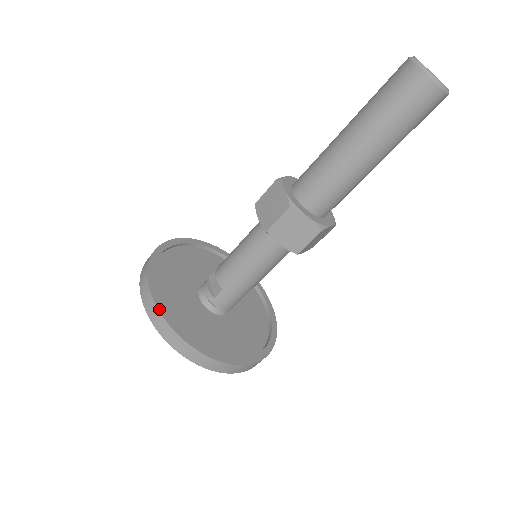
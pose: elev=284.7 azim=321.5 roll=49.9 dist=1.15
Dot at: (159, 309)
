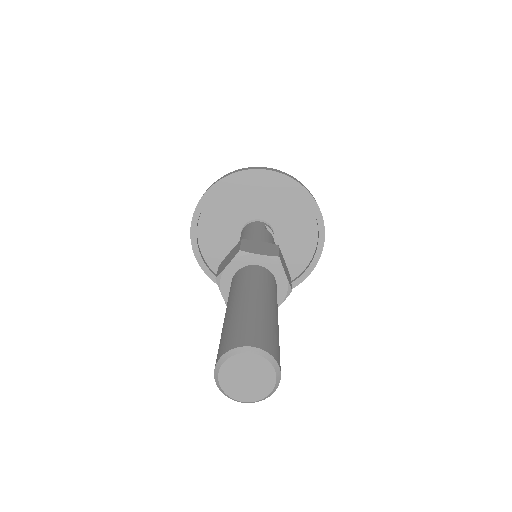
Dot at: (209, 277)
